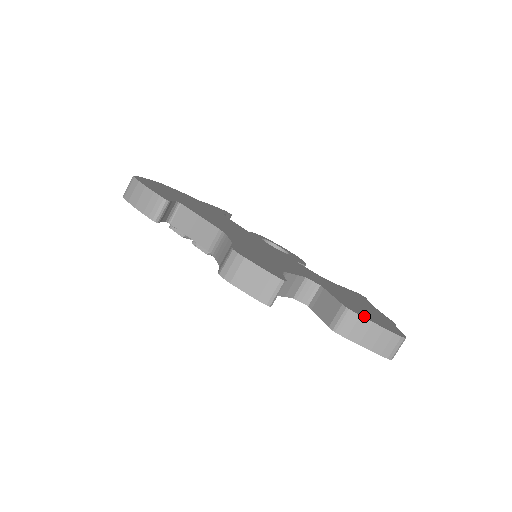
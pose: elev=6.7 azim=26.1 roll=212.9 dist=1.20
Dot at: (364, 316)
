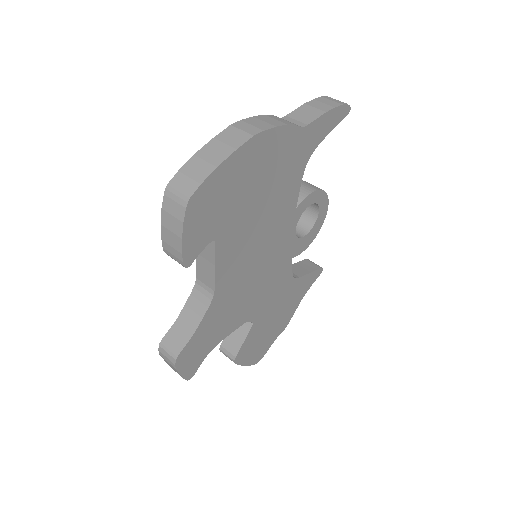
Dot at: (242, 361)
